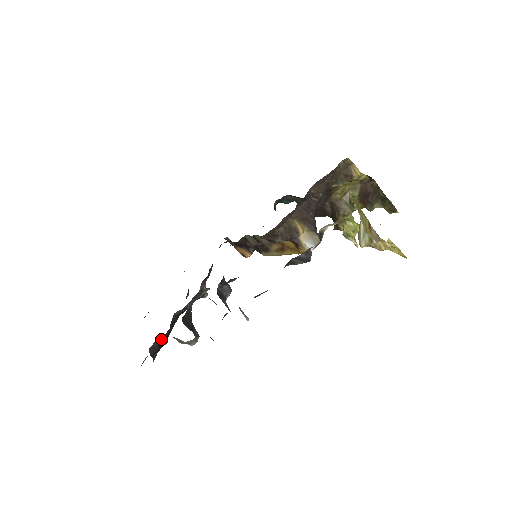
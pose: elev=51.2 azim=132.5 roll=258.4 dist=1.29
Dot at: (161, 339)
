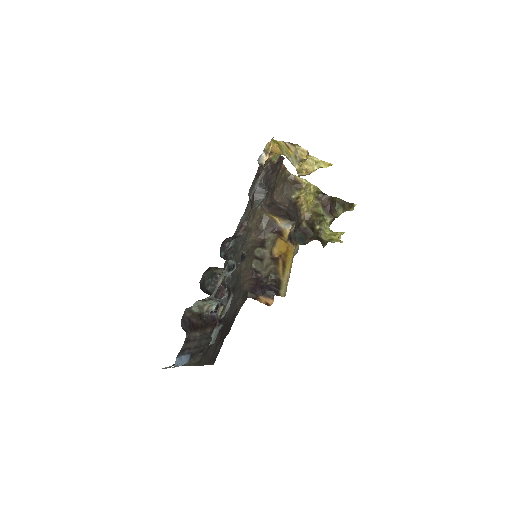
Dot at: (191, 320)
